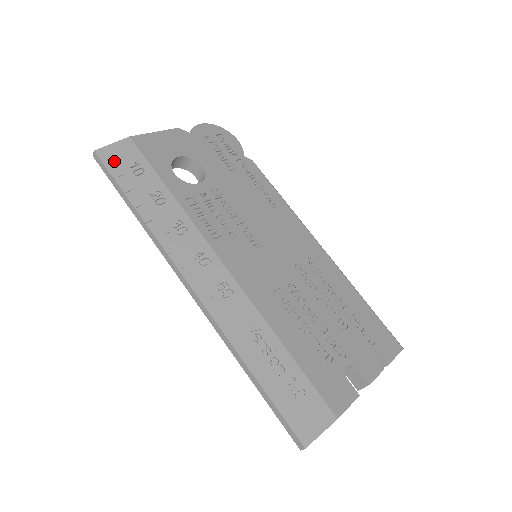
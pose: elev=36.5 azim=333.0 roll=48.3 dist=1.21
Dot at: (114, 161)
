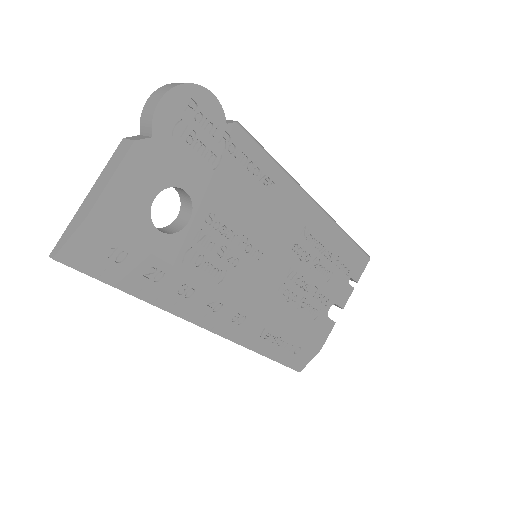
Dot at: (85, 259)
